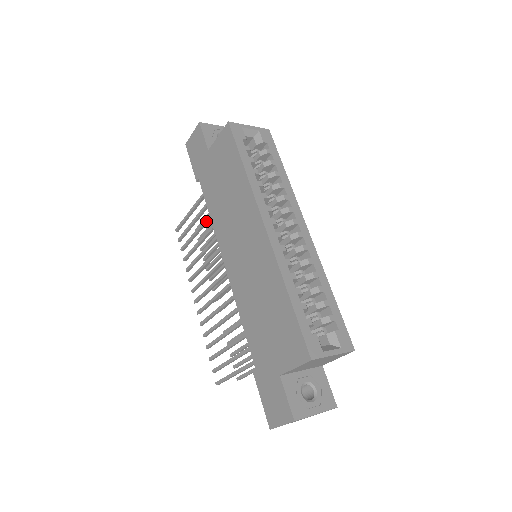
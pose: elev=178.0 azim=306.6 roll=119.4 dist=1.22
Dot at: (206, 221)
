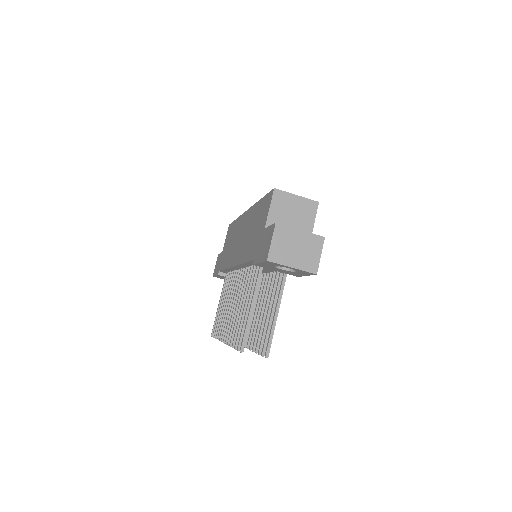
Dot at: (226, 288)
